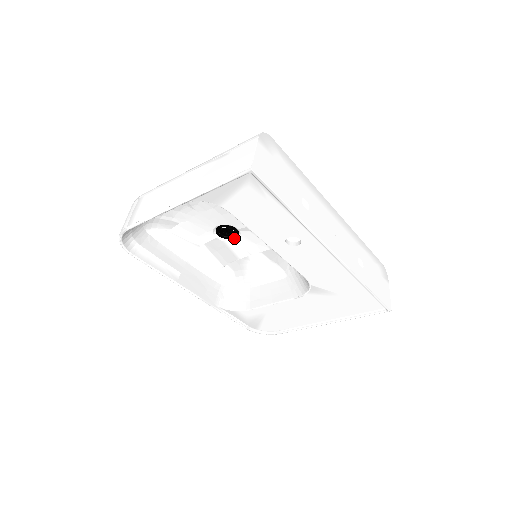
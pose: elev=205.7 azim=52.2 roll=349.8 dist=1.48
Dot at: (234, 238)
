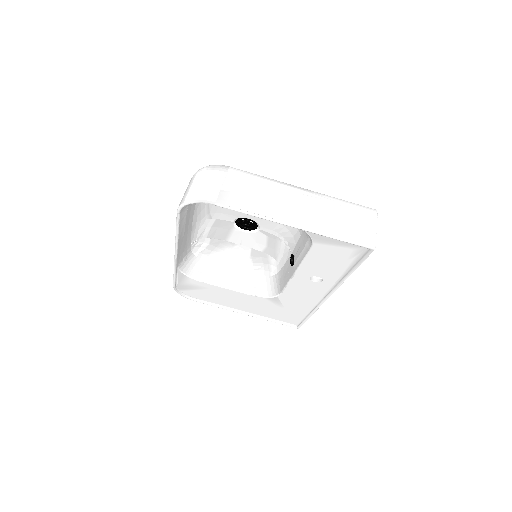
Dot at: (244, 229)
